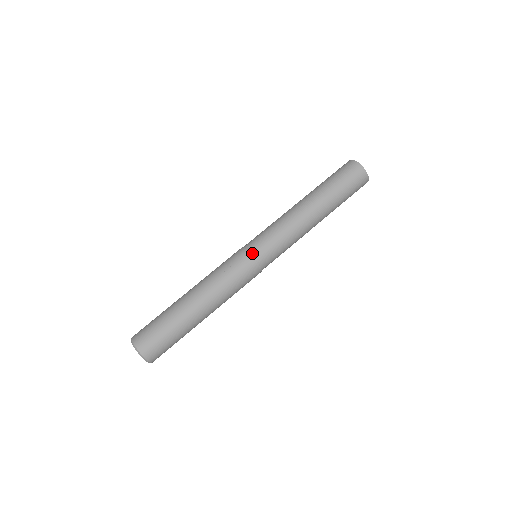
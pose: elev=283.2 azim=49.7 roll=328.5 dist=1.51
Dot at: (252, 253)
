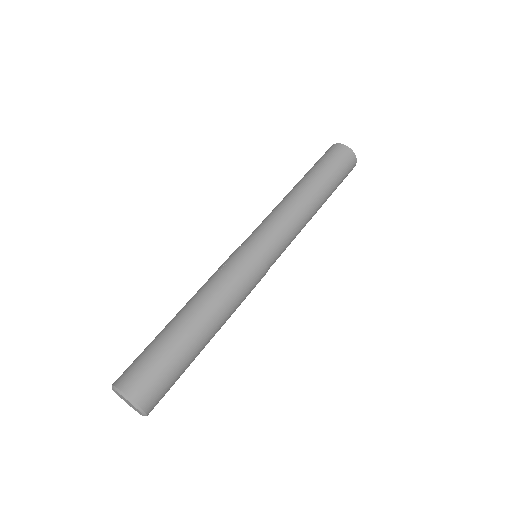
Dot at: (252, 247)
